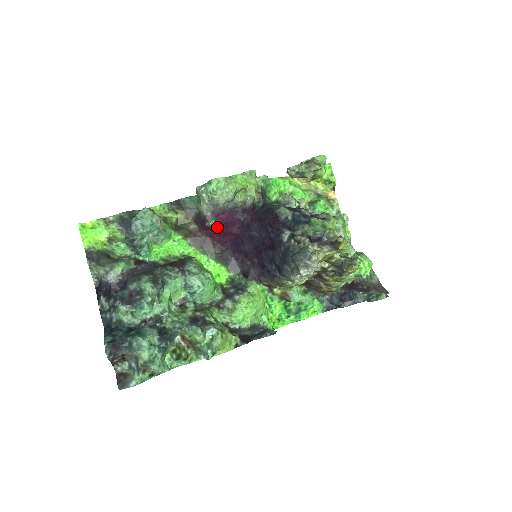
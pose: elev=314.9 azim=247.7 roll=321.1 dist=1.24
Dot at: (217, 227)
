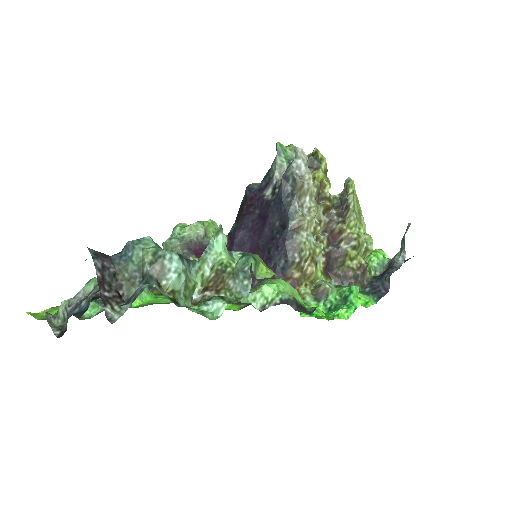
Dot at: occluded
